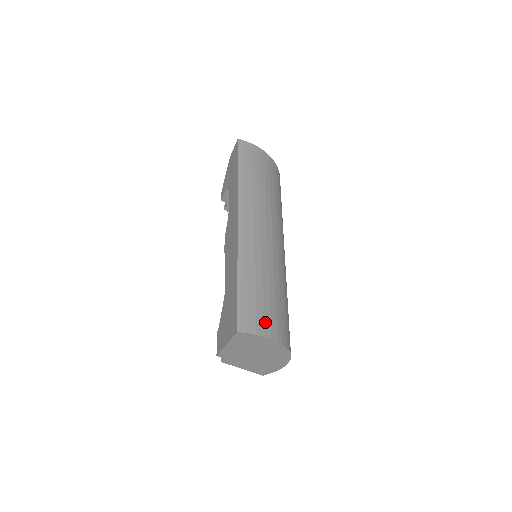
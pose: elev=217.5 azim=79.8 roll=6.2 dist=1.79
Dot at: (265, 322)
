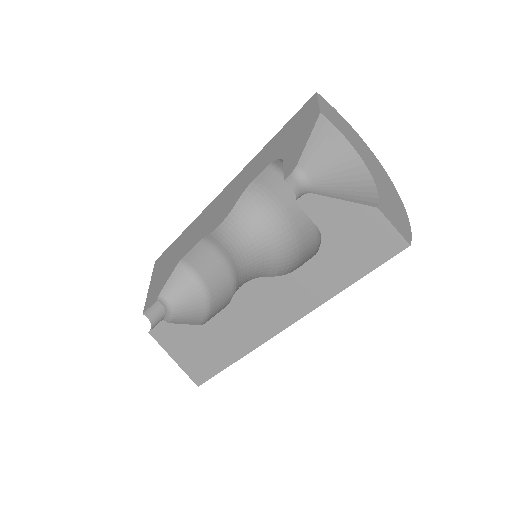
Dot at: occluded
